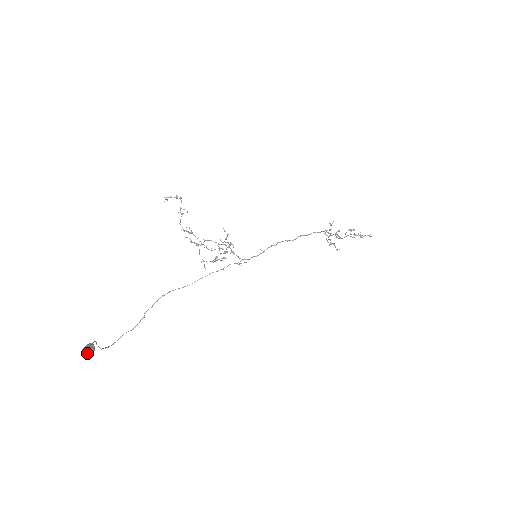
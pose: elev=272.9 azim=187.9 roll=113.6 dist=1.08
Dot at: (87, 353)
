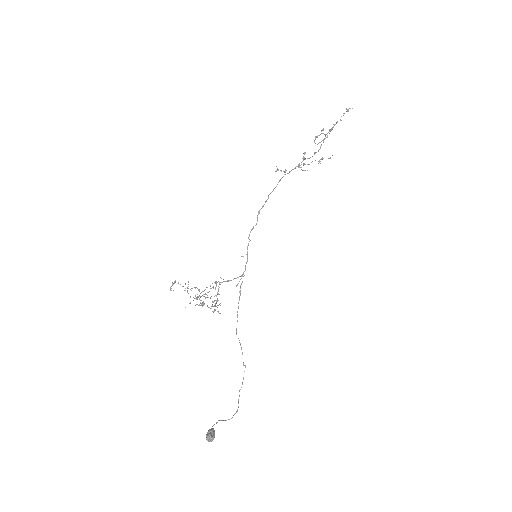
Dot at: (209, 440)
